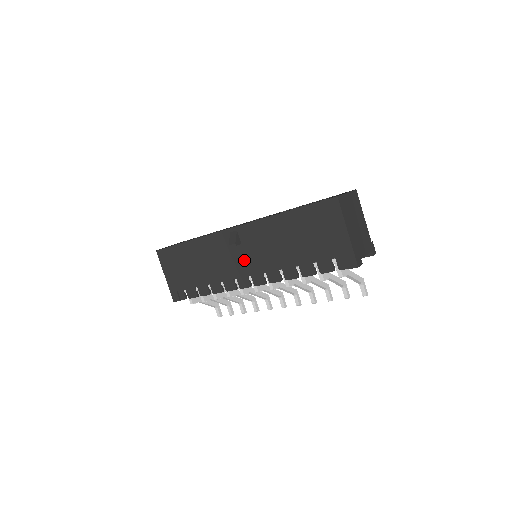
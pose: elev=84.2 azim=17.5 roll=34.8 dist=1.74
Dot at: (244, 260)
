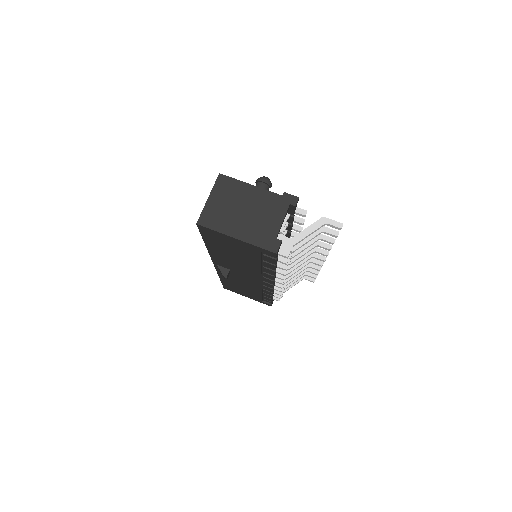
Dot at: (246, 276)
